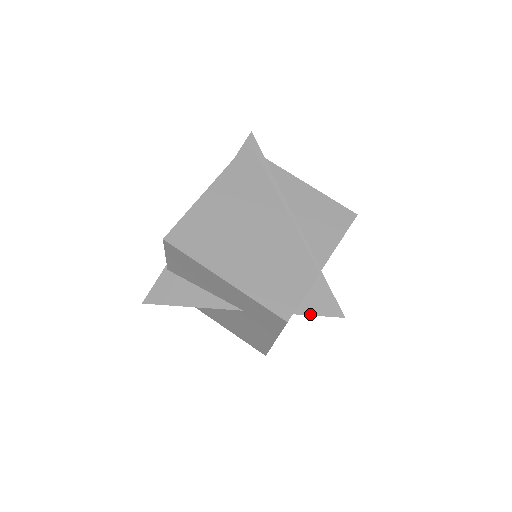
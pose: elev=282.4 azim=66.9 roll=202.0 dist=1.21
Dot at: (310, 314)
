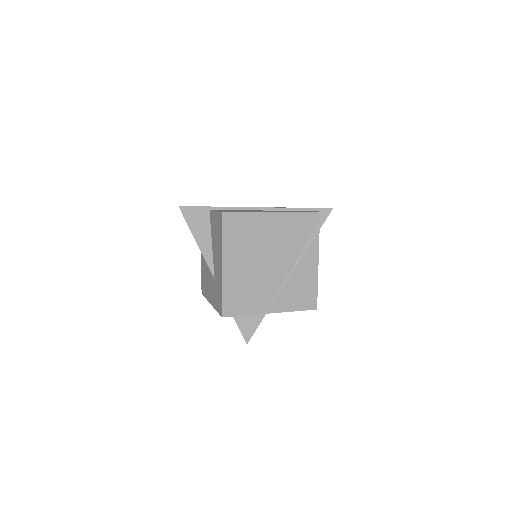
Dot at: (237, 323)
